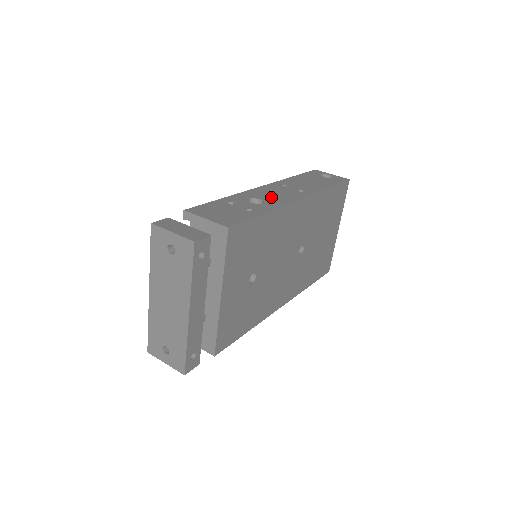
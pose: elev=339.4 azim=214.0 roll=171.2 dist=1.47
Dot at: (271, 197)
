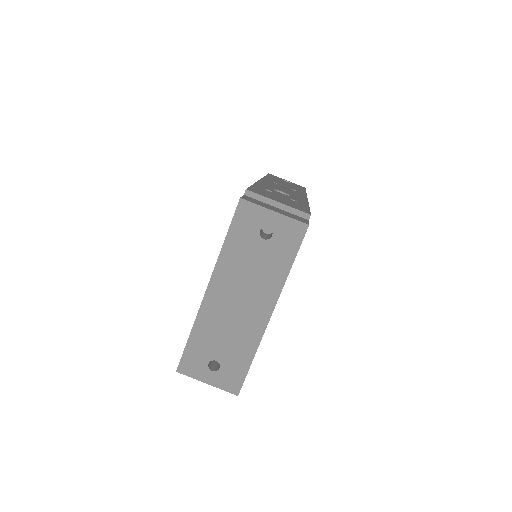
Dot at: (286, 191)
